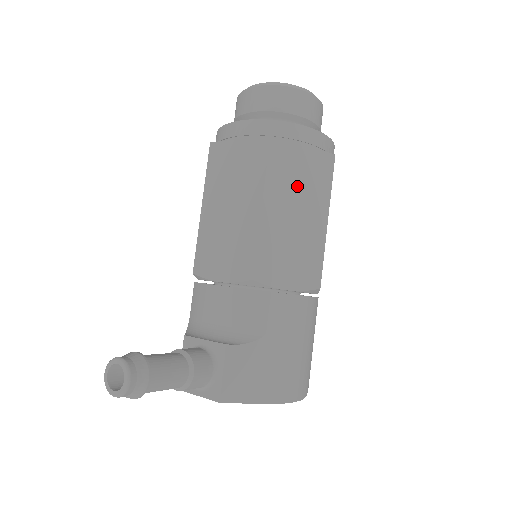
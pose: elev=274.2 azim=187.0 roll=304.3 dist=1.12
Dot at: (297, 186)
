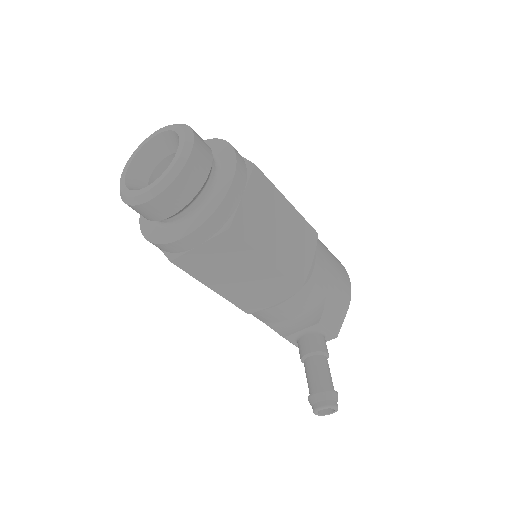
Dot at: (265, 220)
